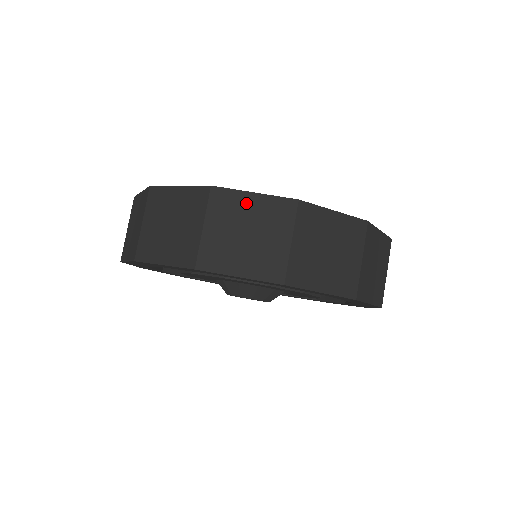
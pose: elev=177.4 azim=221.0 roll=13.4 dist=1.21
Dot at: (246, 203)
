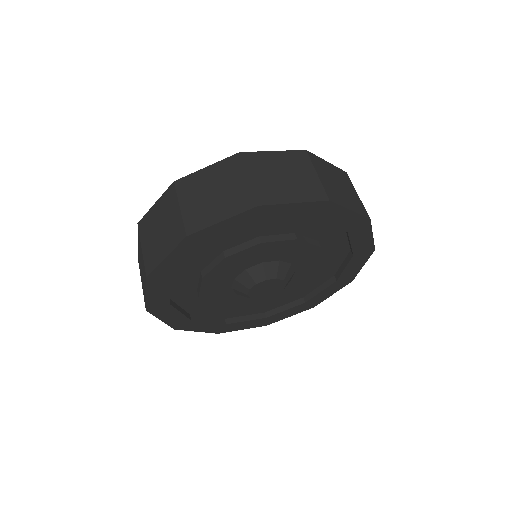
Dot at: (271, 158)
